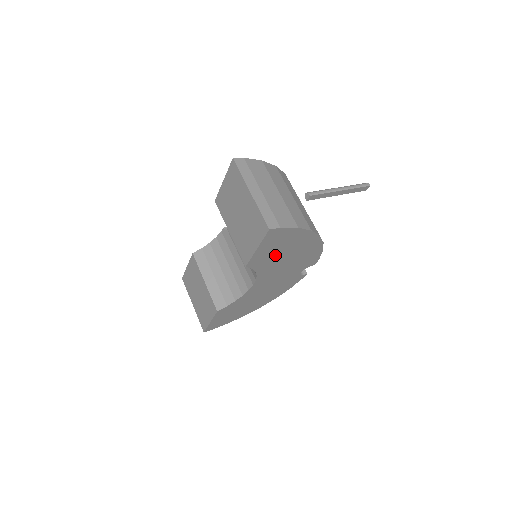
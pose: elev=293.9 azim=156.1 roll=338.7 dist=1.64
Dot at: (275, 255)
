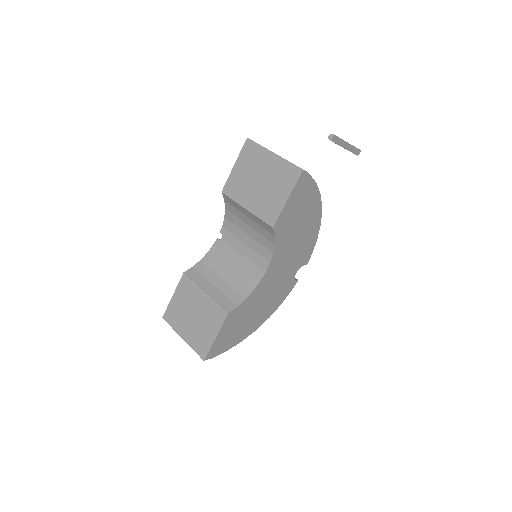
Dot at: (293, 222)
